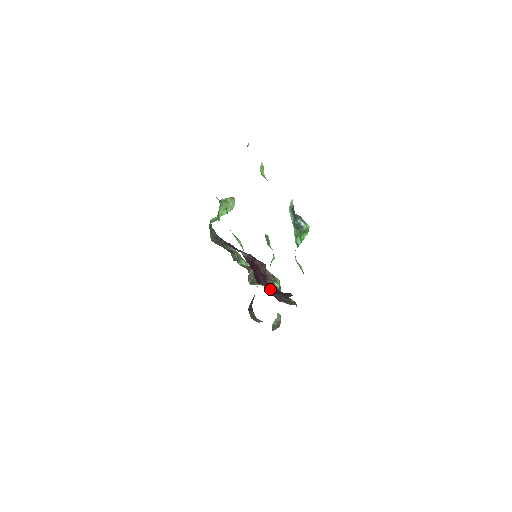
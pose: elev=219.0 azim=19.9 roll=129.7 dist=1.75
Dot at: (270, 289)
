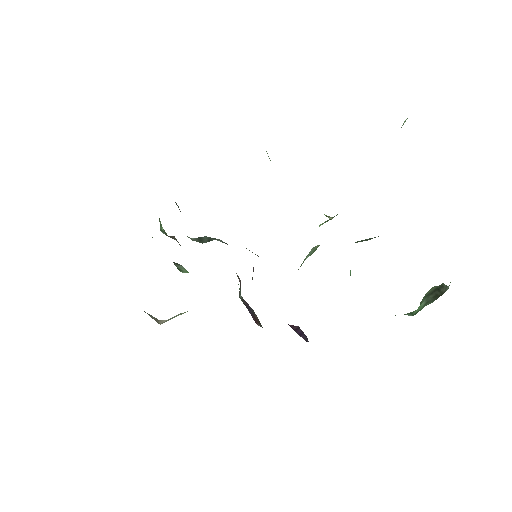
Dot at: occluded
